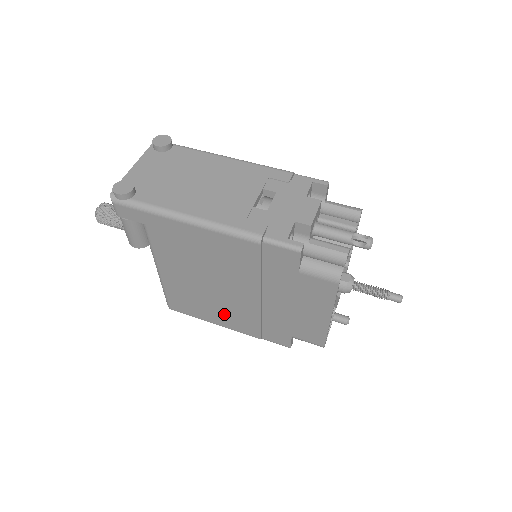
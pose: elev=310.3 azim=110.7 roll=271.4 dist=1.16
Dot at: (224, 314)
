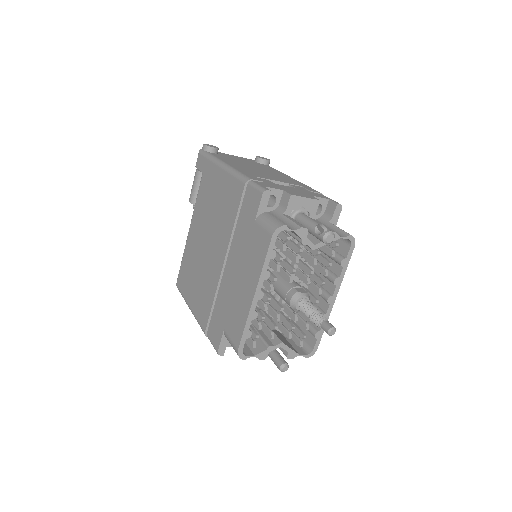
Dot at: (199, 290)
